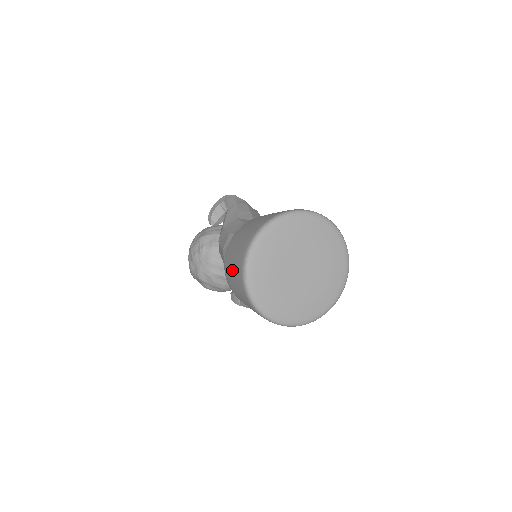
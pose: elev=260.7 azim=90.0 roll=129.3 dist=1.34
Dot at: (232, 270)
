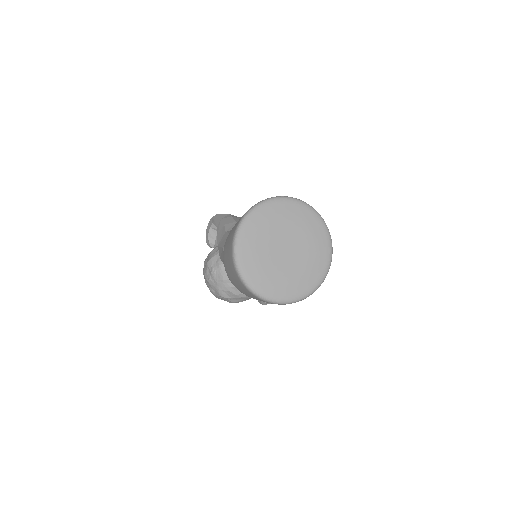
Dot at: (232, 277)
